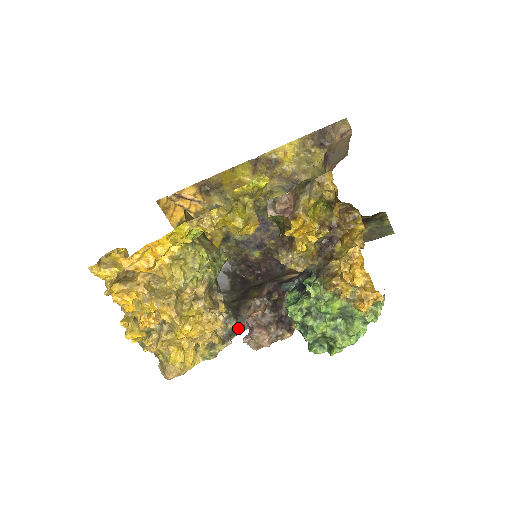
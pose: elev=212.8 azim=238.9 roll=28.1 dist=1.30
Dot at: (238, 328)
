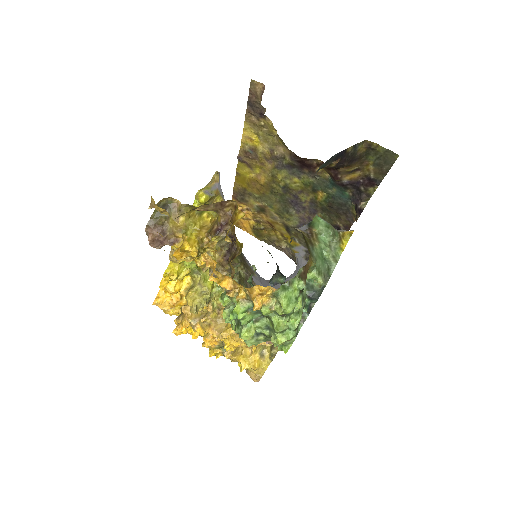
Dot at: occluded
